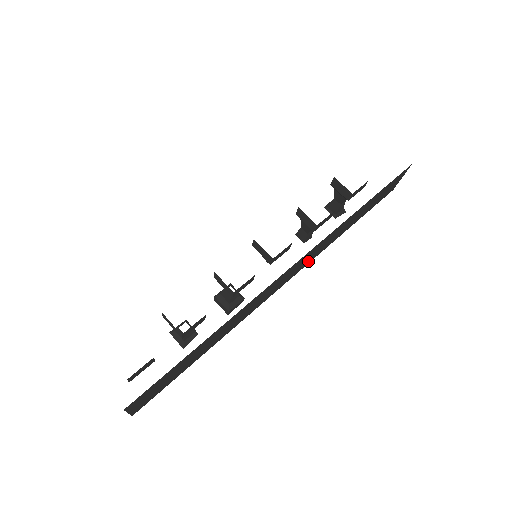
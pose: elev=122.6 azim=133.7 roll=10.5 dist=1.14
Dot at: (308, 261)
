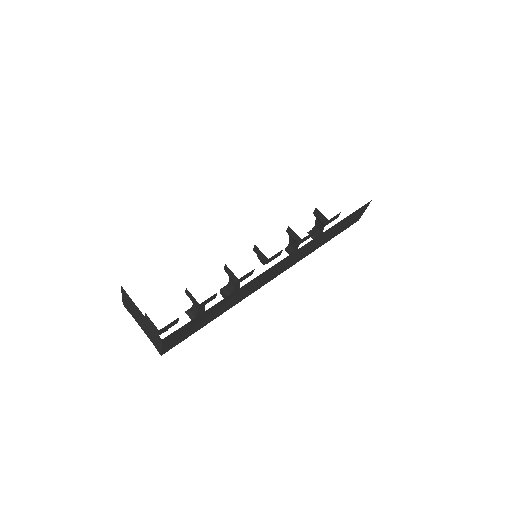
Dot at: (294, 262)
